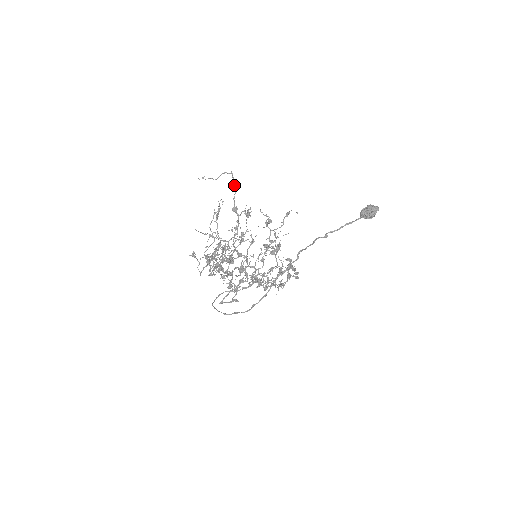
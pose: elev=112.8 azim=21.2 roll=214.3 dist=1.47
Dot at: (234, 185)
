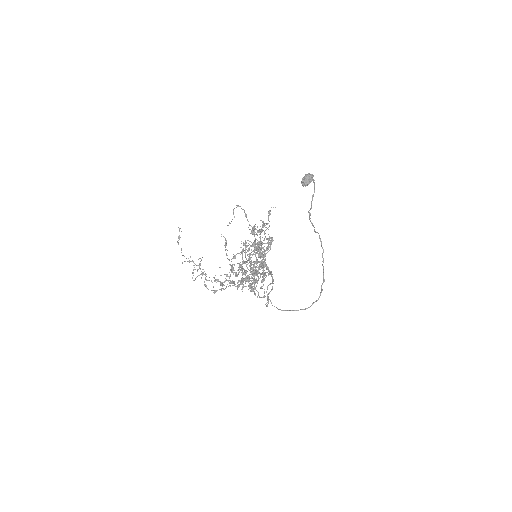
Dot at: (245, 215)
